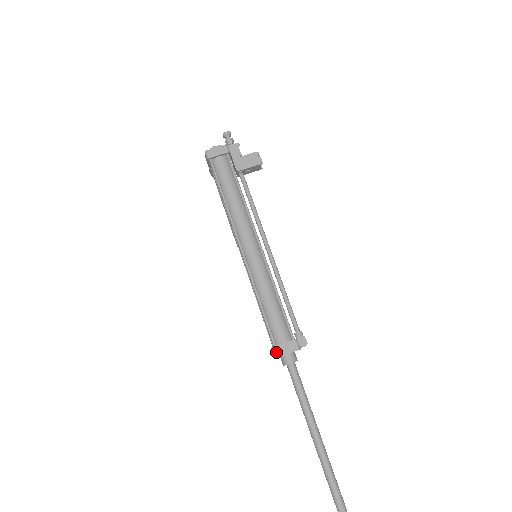
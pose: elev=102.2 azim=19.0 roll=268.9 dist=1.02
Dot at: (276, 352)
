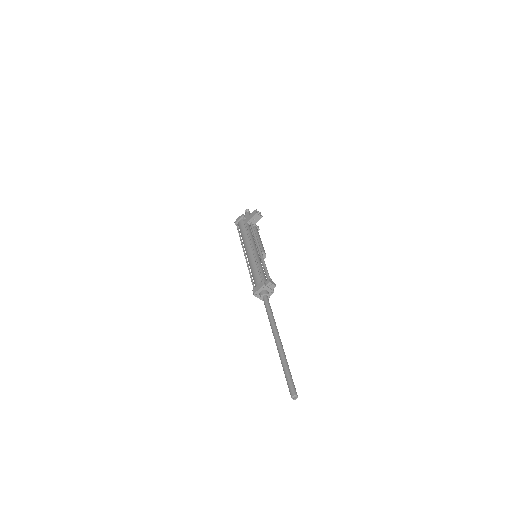
Dot at: (253, 292)
